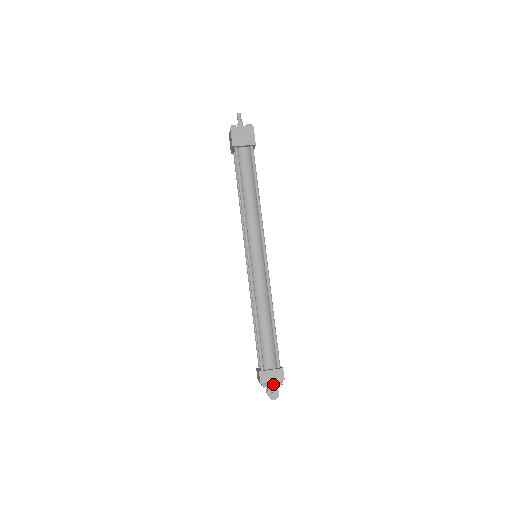
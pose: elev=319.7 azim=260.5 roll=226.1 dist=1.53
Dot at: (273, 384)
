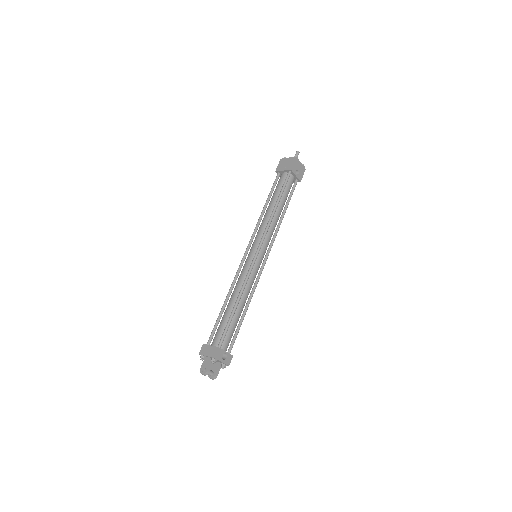
Dot at: (208, 360)
